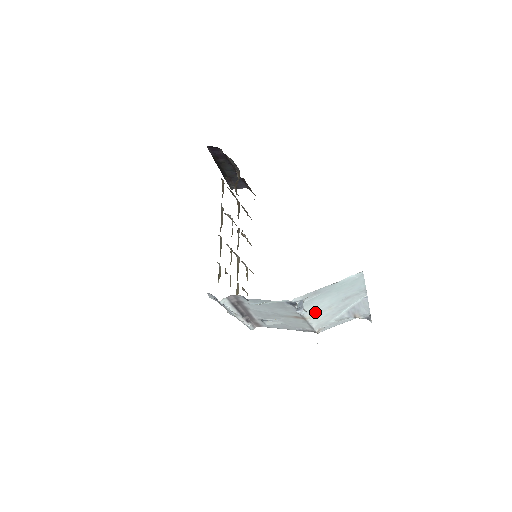
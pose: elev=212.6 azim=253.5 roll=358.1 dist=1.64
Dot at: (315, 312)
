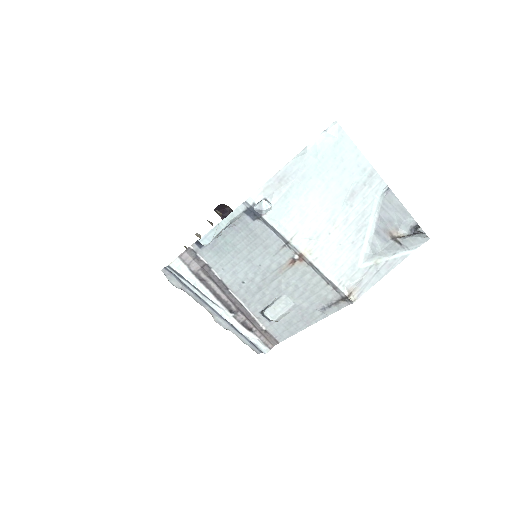
Dot at: (312, 237)
